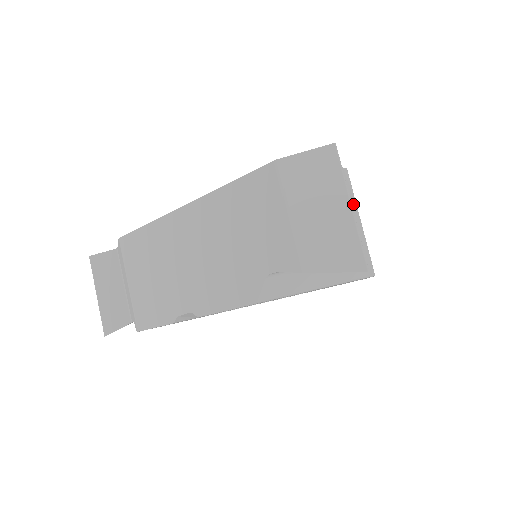
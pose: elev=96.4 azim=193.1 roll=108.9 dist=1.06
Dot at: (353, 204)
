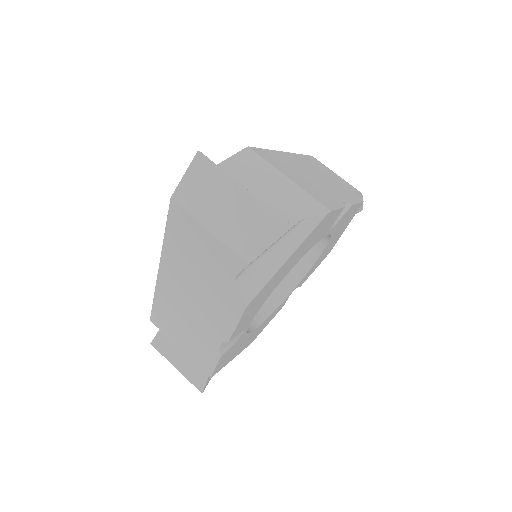
Dot at: (271, 171)
